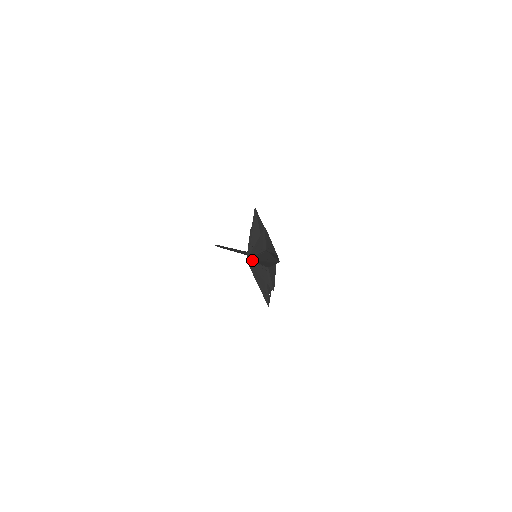
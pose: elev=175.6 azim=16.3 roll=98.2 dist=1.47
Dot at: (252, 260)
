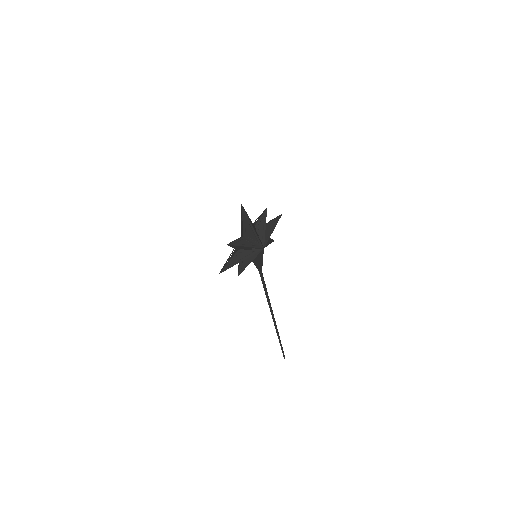
Dot at: (241, 230)
